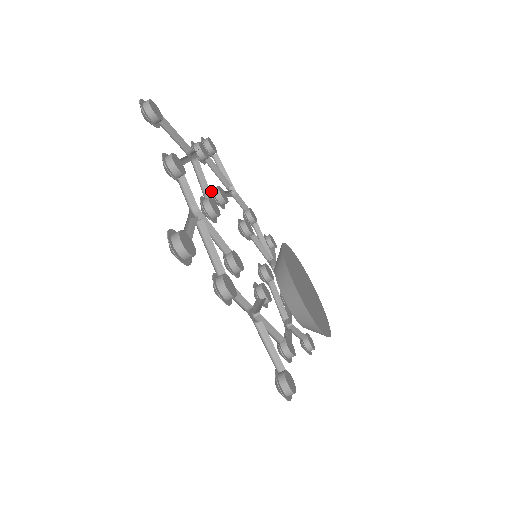
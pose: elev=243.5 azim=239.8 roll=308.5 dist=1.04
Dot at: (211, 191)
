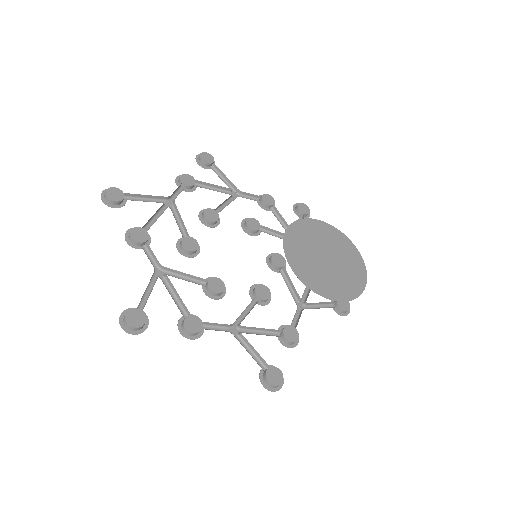
Dot at: (199, 219)
